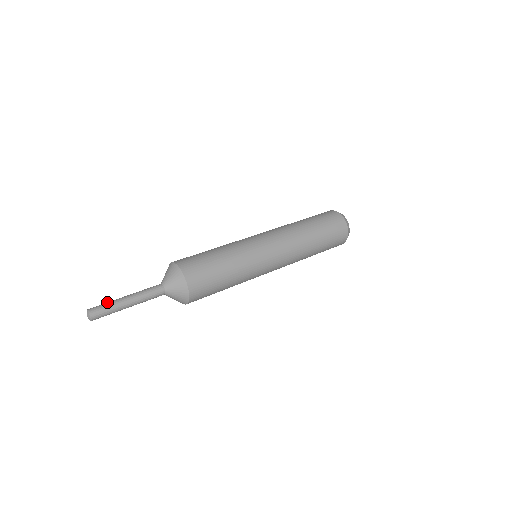
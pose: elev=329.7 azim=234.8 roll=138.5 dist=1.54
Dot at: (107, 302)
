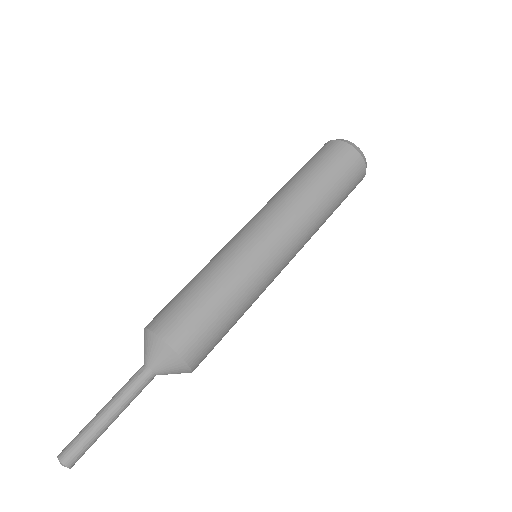
Dot at: (86, 437)
